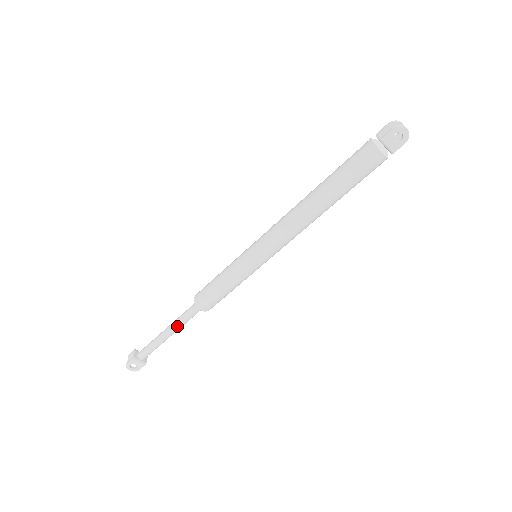
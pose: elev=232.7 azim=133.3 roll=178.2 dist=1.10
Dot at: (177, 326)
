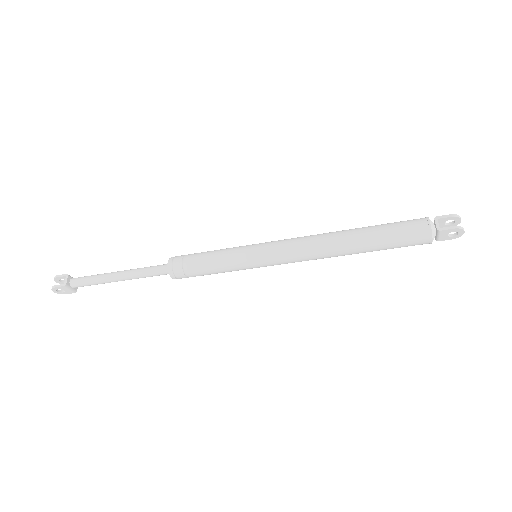
Dot at: (134, 278)
